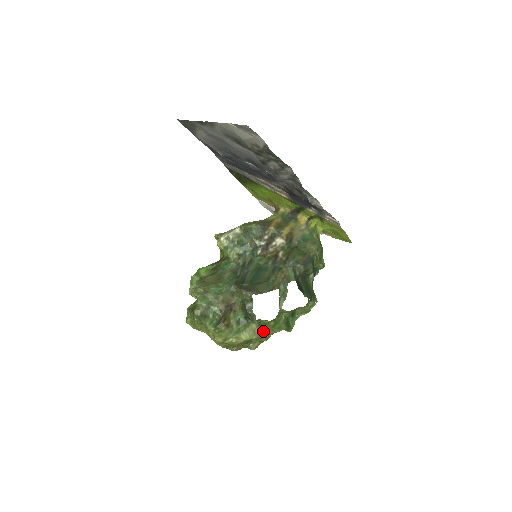
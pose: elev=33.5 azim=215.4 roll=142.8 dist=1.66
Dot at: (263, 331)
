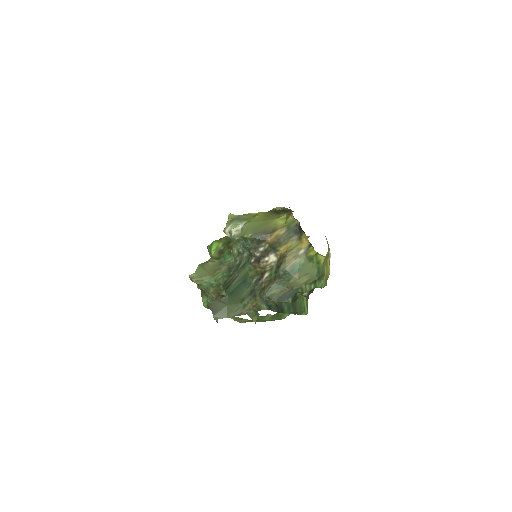
Dot at: (247, 321)
